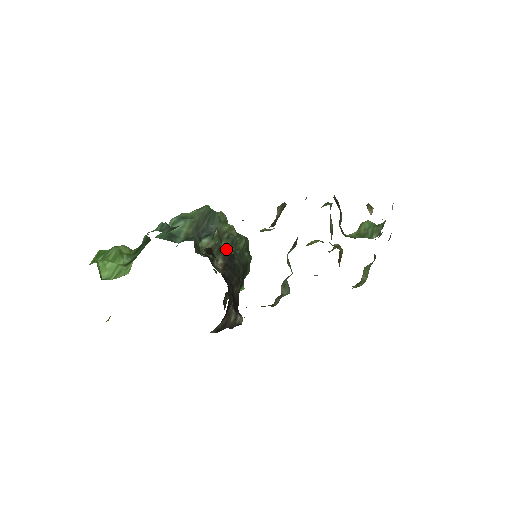
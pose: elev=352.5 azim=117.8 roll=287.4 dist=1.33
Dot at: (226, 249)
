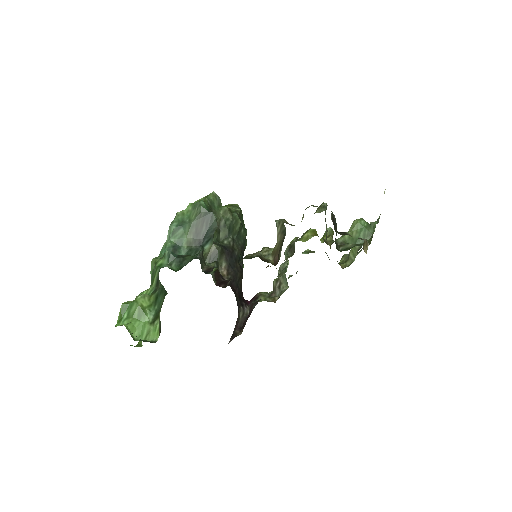
Dot at: (225, 240)
